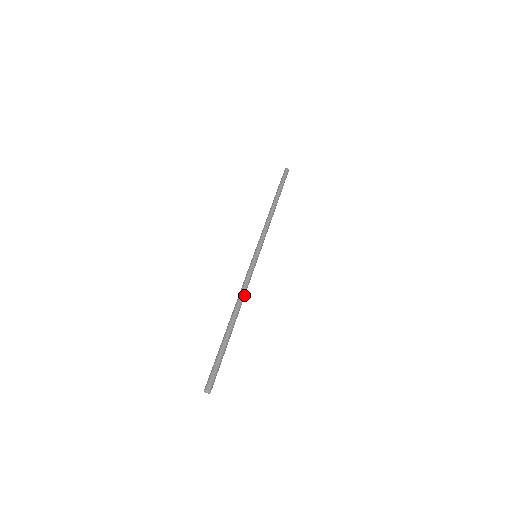
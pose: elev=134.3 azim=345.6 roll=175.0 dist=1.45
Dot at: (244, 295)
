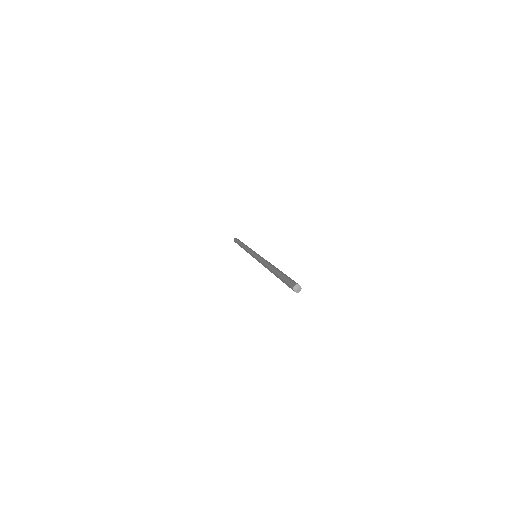
Dot at: occluded
